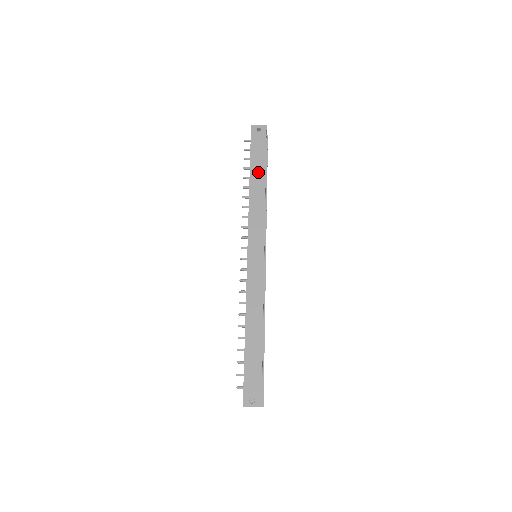
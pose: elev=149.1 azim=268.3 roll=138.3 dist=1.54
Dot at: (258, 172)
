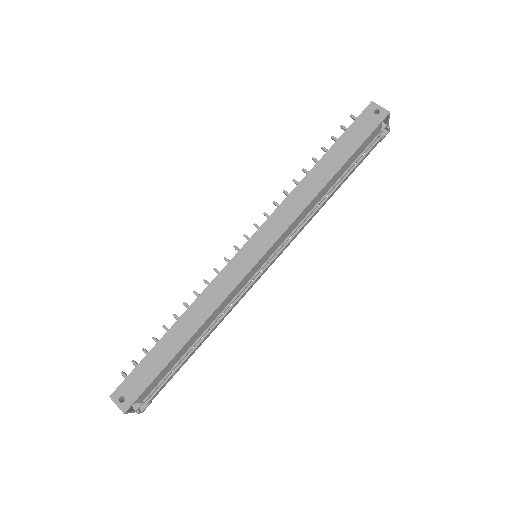
Dot at: (332, 162)
